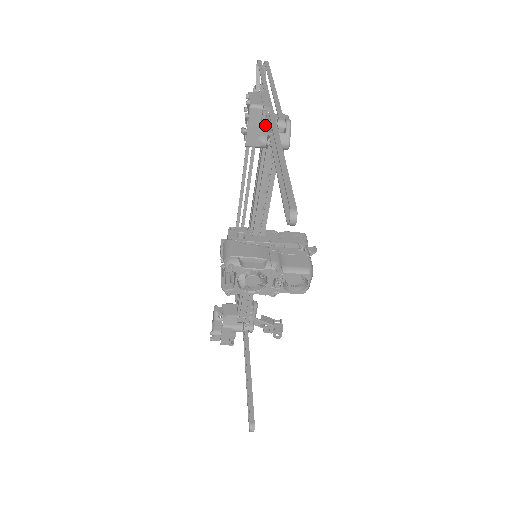
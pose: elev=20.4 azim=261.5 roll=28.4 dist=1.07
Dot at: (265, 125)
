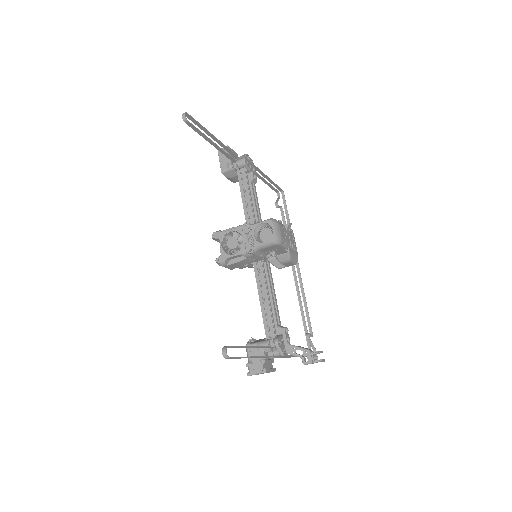
Dot at: occluded
